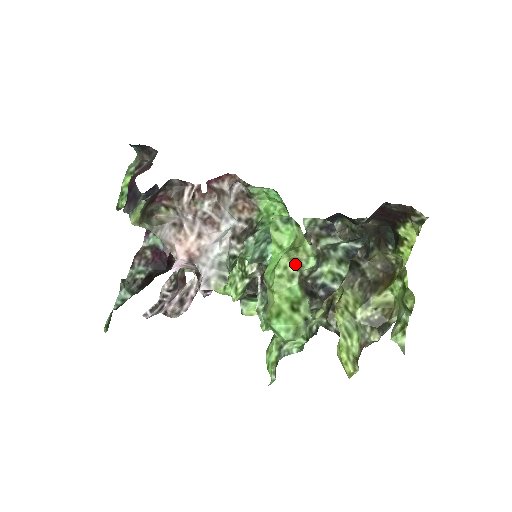
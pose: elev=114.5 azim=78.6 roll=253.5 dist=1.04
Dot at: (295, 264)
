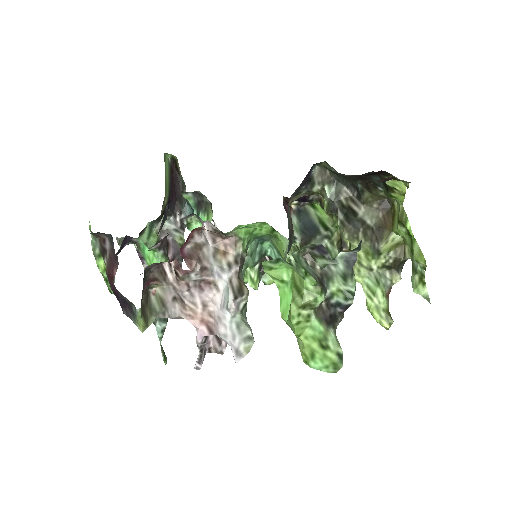
Dot at: (306, 308)
